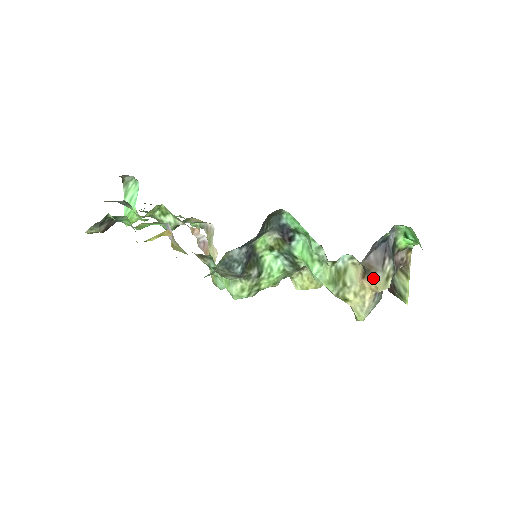
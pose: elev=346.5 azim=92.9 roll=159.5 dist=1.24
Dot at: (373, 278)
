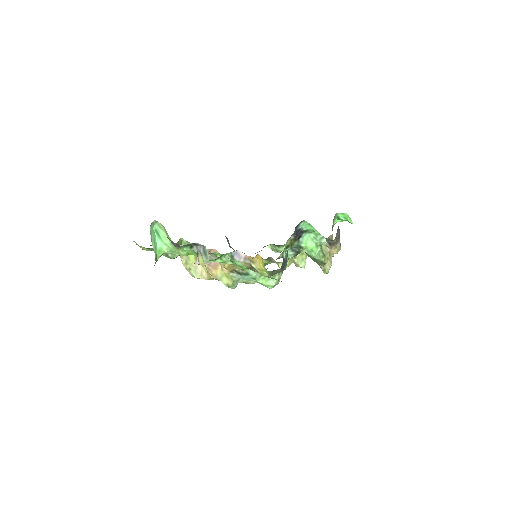
Dot at: (336, 247)
